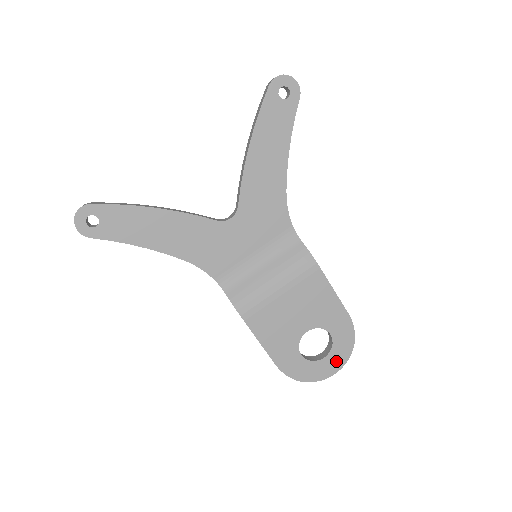
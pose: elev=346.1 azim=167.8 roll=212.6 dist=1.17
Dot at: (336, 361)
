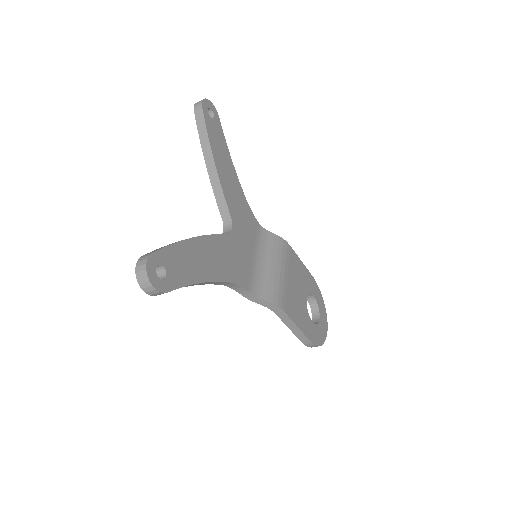
Dot at: (324, 316)
